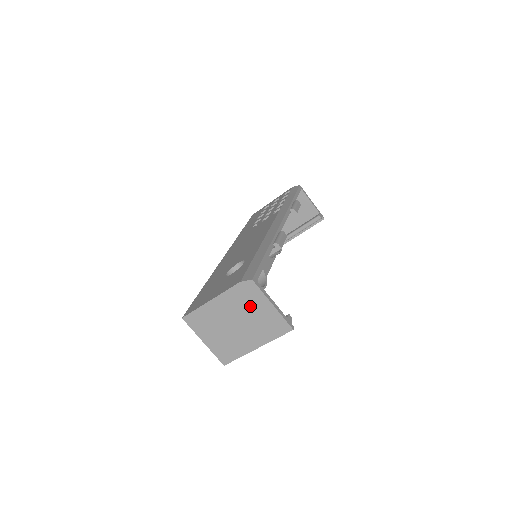
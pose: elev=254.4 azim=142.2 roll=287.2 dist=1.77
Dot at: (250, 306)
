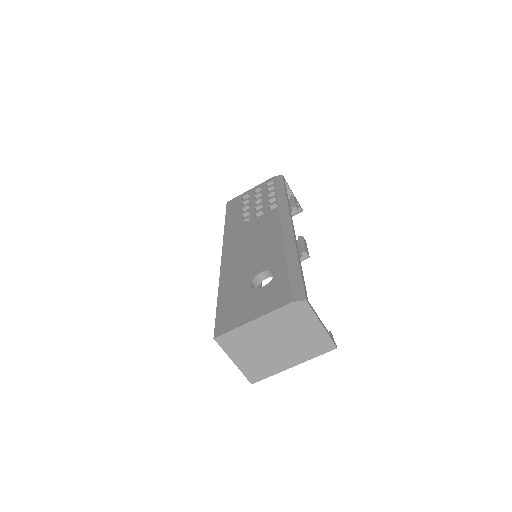
Dot at: (297, 326)
